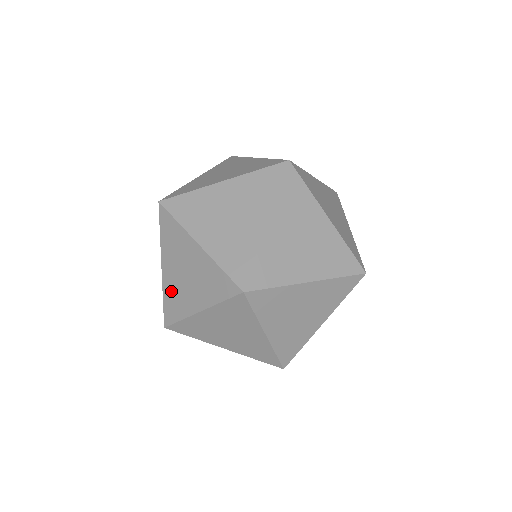
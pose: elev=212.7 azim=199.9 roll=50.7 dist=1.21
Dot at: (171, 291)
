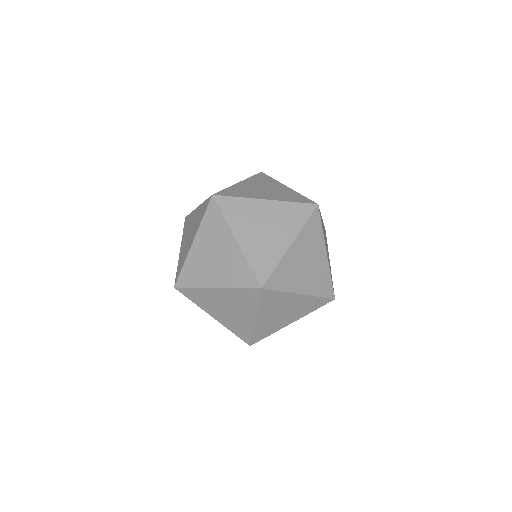
Dot at: occluded
